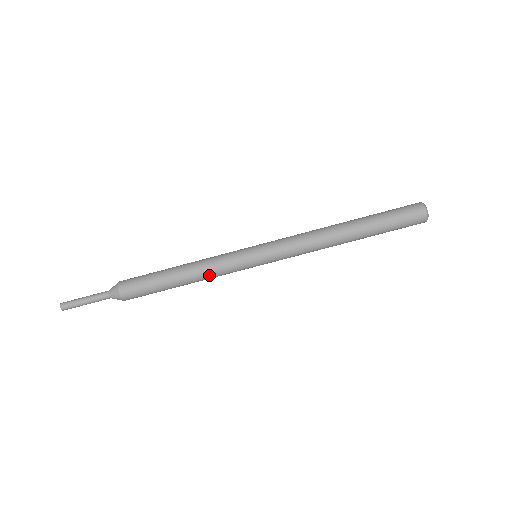
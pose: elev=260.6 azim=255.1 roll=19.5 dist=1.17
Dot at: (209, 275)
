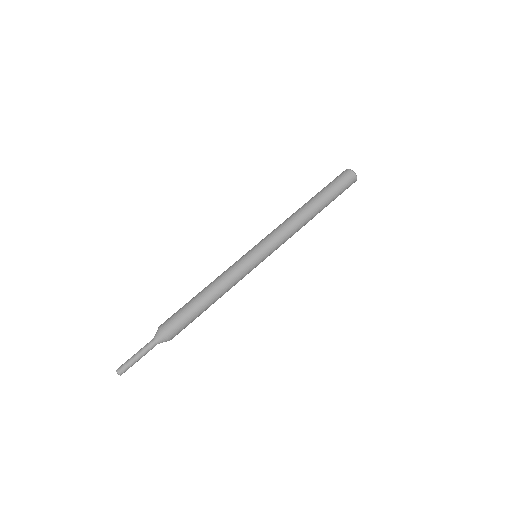
Dot at: (230, 286)
